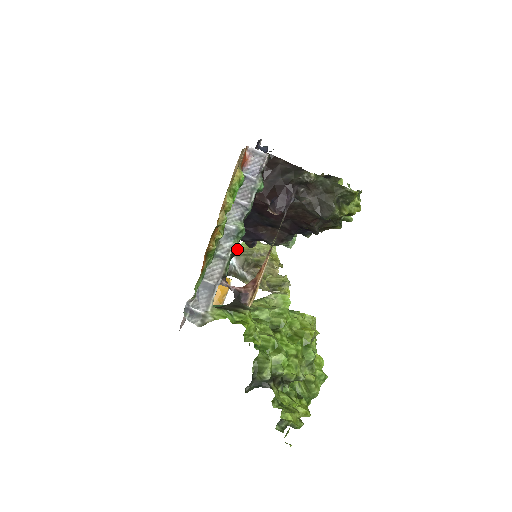
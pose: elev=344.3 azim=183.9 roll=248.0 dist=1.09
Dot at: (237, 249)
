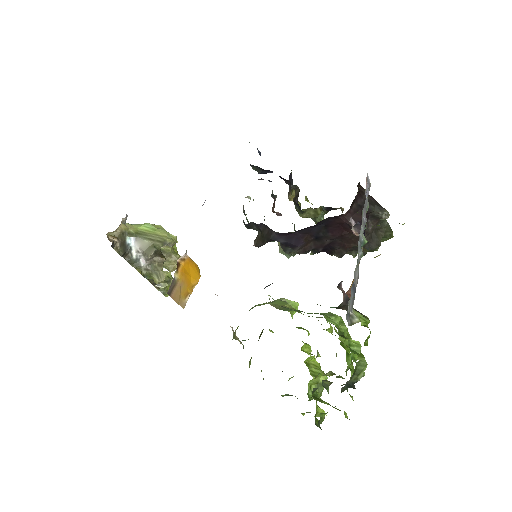
Dot at: (138, 229)
